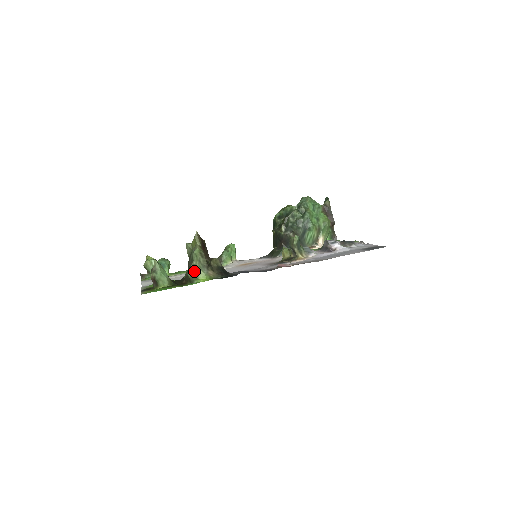
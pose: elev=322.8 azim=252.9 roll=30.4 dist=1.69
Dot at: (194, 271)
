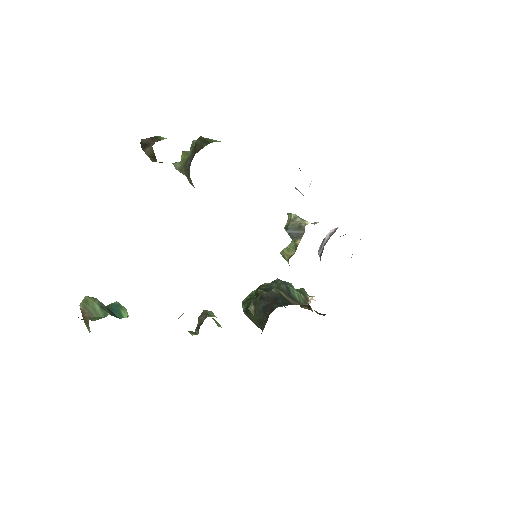
Dot at: occluded
